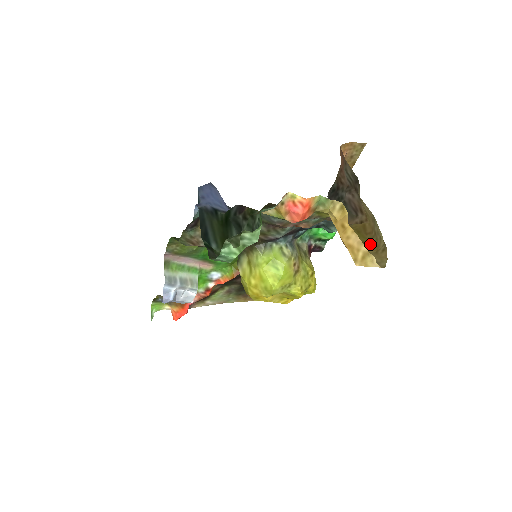
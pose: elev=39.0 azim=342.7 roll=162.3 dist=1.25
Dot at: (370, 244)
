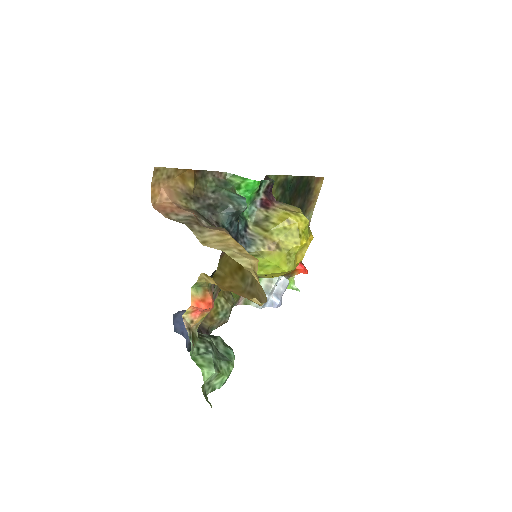
Dot at: occluded
